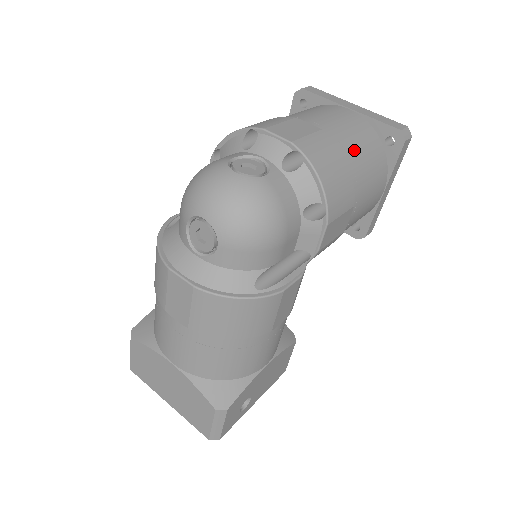
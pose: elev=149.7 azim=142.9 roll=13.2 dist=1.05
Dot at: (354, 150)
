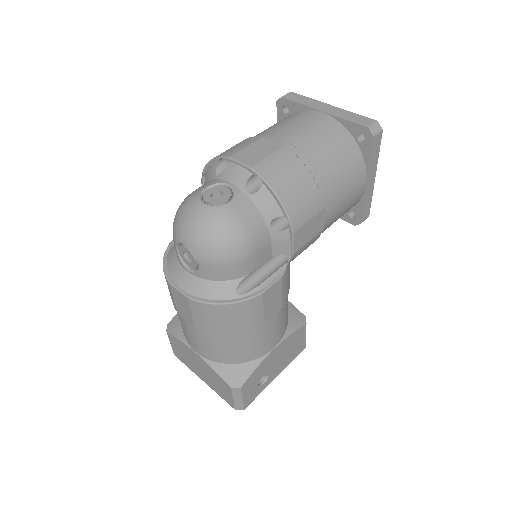
Dot at: (320, 157)
